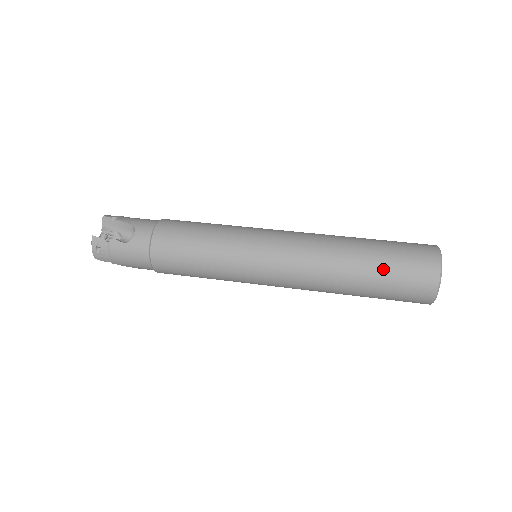
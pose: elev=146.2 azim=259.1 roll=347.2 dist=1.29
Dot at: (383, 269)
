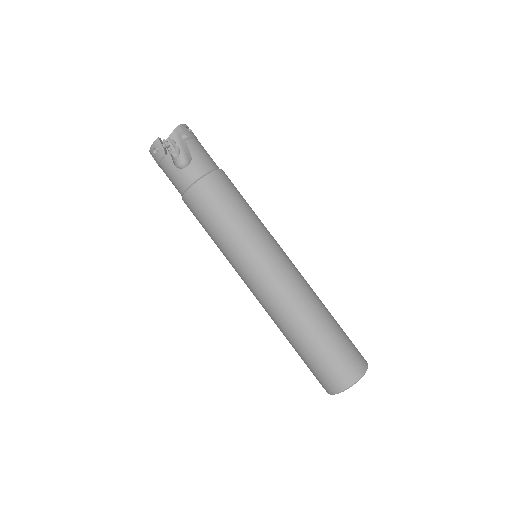
Dot at: (316, 353)
